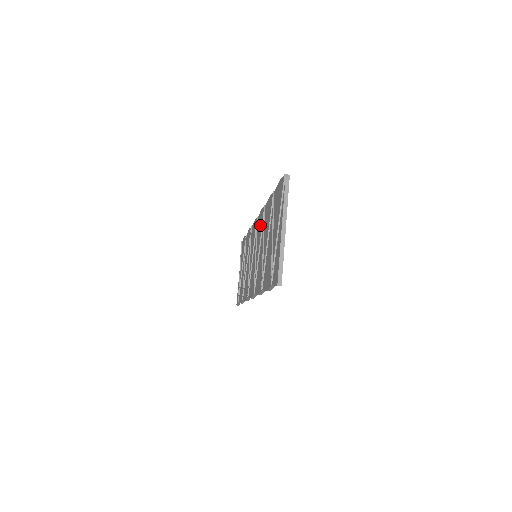
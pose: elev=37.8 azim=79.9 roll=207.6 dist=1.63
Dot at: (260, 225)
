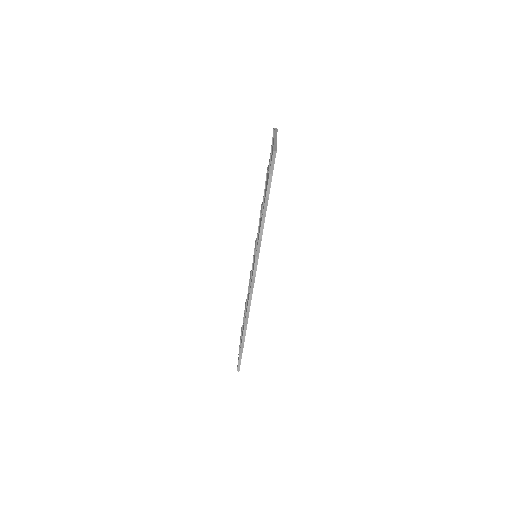
Dot at: occluded
